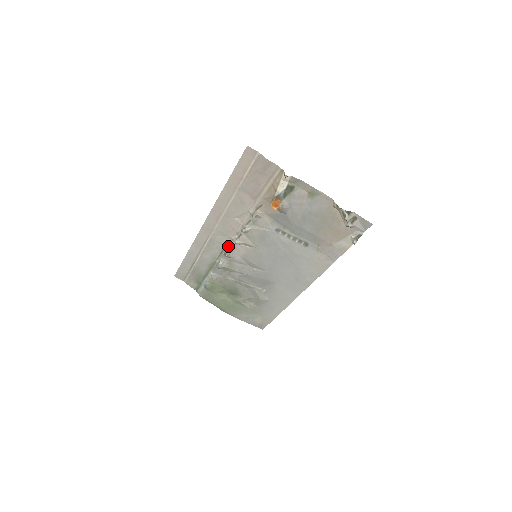
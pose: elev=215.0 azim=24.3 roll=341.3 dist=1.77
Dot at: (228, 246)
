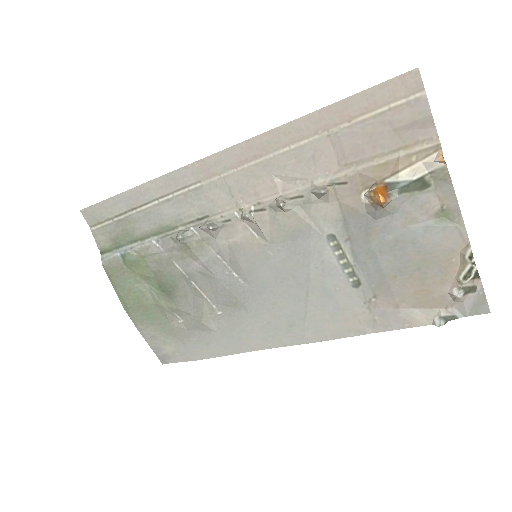
Dot at: (222, 215)
